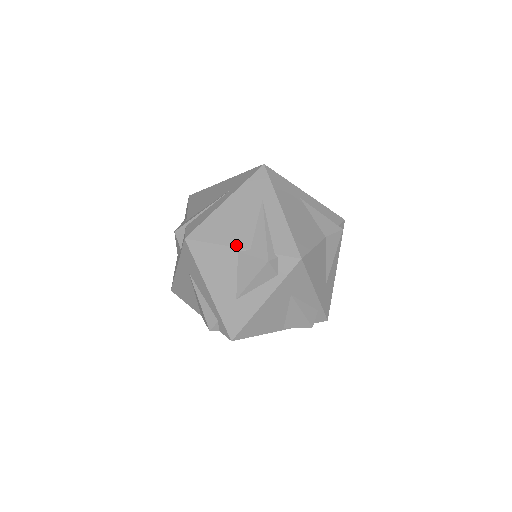
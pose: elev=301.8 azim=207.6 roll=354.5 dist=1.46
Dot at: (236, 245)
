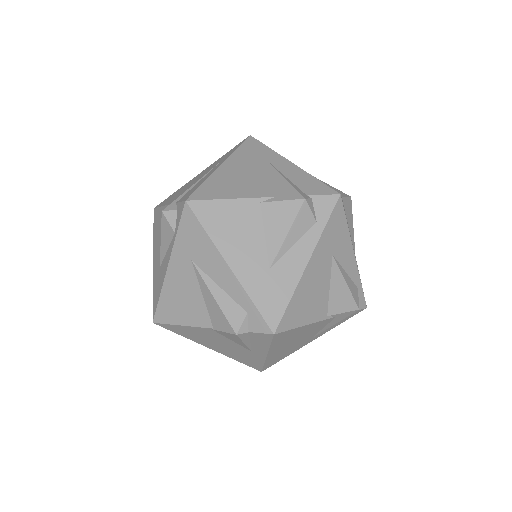
Dot at: (255, 196)
